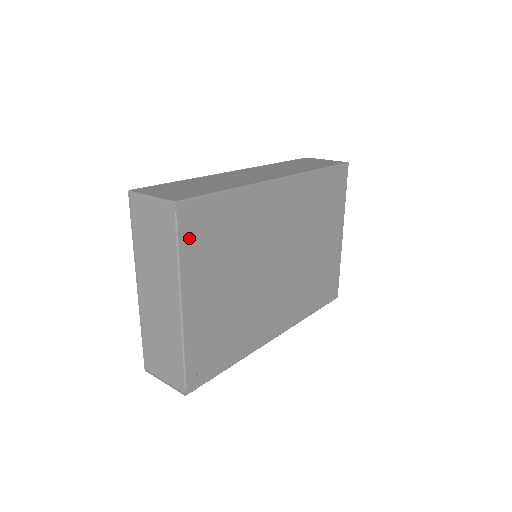
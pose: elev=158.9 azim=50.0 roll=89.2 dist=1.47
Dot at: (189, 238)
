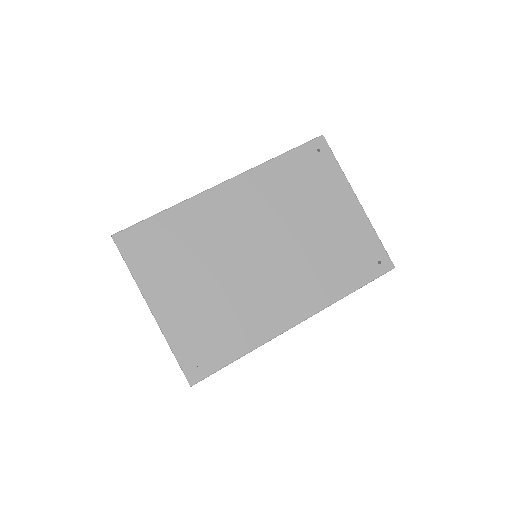
Dot at: (136, 257)
